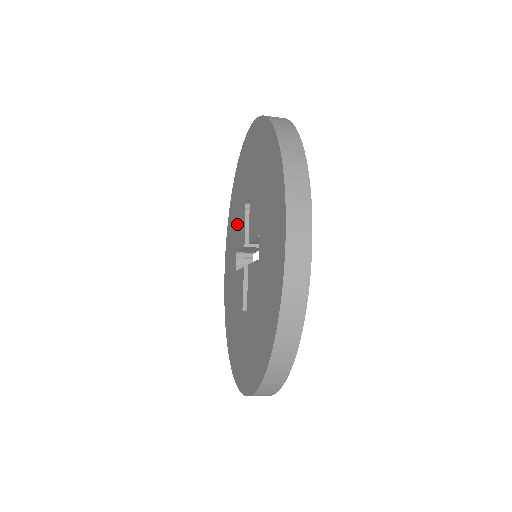
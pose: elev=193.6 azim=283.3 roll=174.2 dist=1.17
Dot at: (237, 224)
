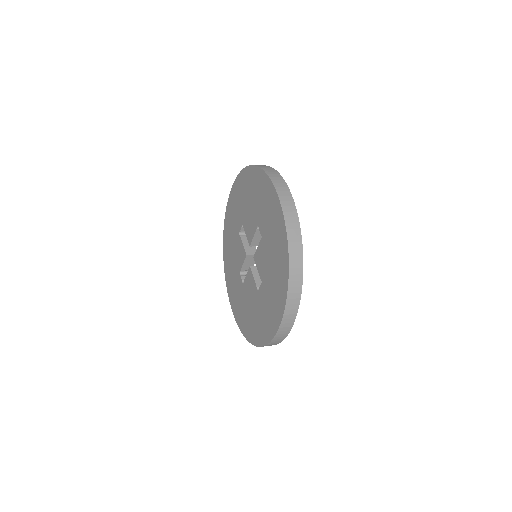
Dot at: (248, 211)
